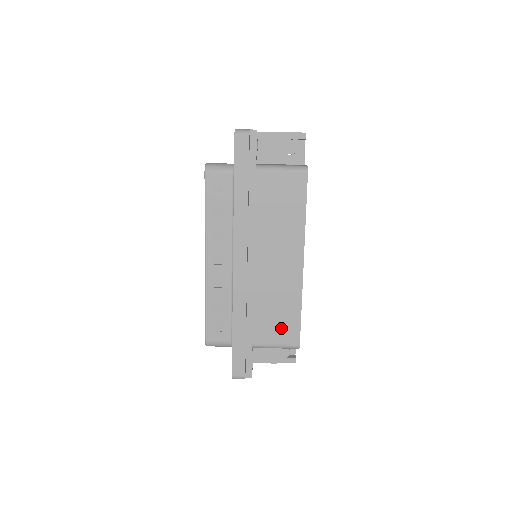
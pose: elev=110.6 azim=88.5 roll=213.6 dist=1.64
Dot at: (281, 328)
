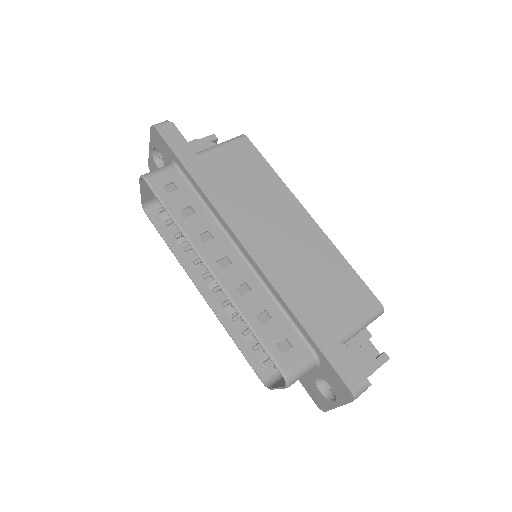
Dot at: (348, 297)
